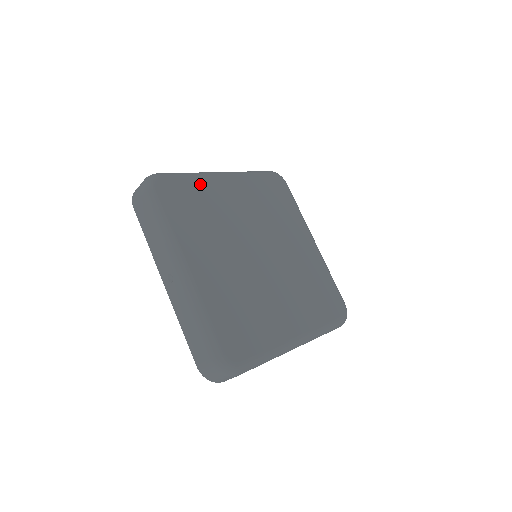
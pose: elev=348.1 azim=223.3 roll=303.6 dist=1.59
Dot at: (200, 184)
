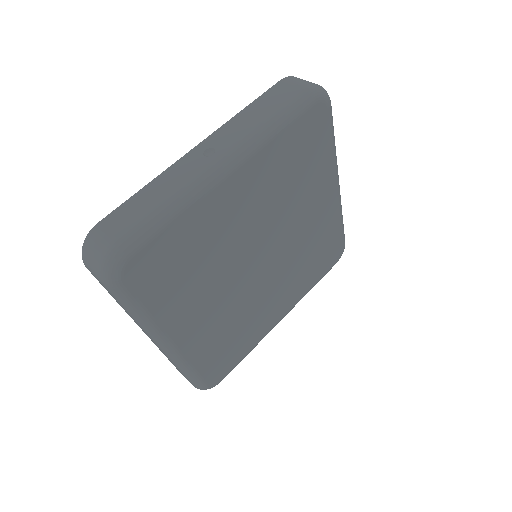
Dot at: (190, 221)
